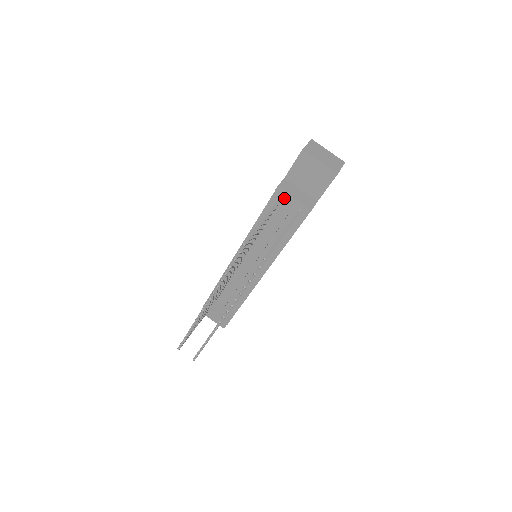
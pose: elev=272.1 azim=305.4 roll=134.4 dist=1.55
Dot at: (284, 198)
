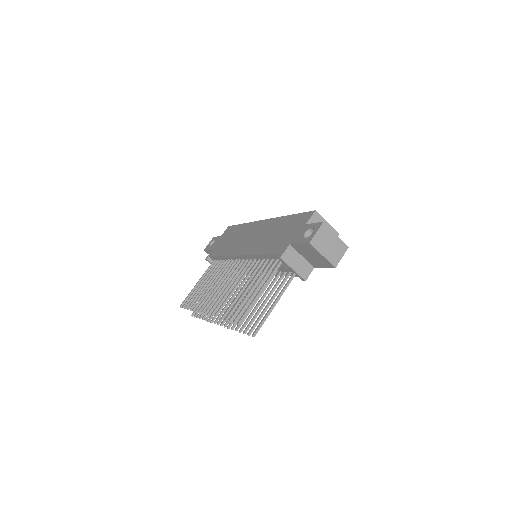
Dot at: occluded
